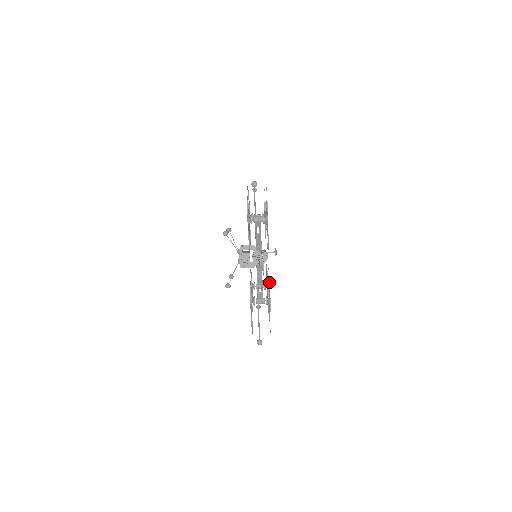
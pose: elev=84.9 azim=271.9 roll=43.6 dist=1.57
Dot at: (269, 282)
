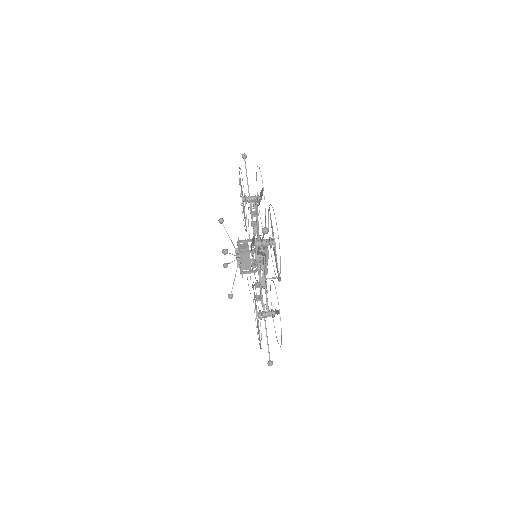
Dot at: occluded
